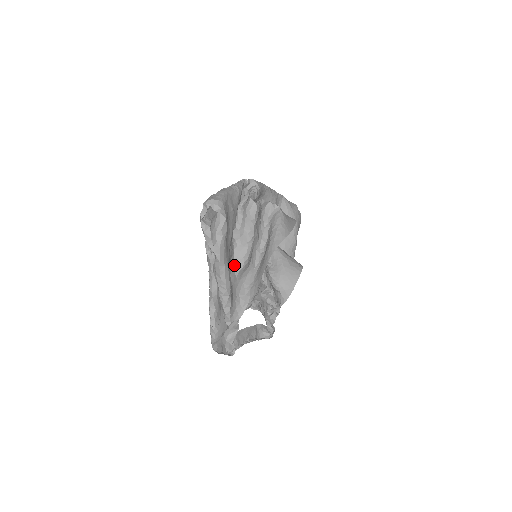
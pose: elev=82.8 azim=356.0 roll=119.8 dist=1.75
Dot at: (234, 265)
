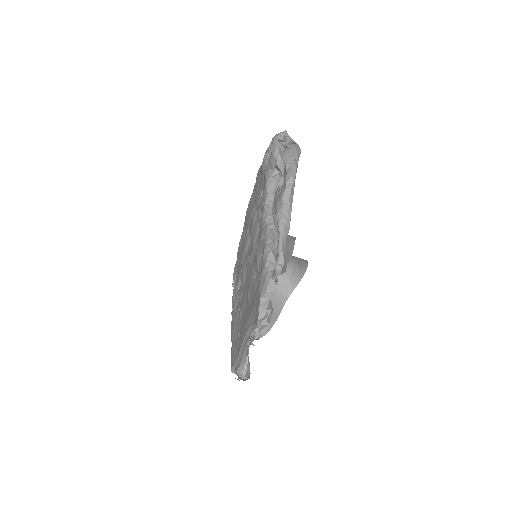
Dot at: occluded
